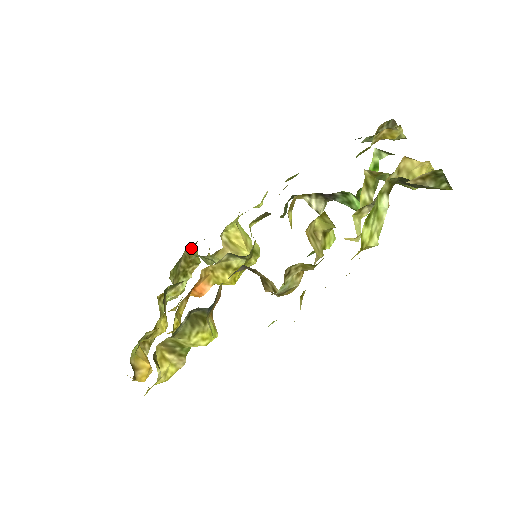
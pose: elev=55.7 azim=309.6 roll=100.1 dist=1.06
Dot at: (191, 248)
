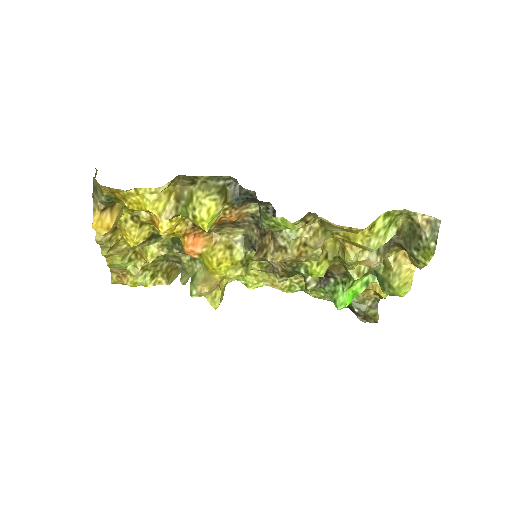
Dot at: (178, 269)
